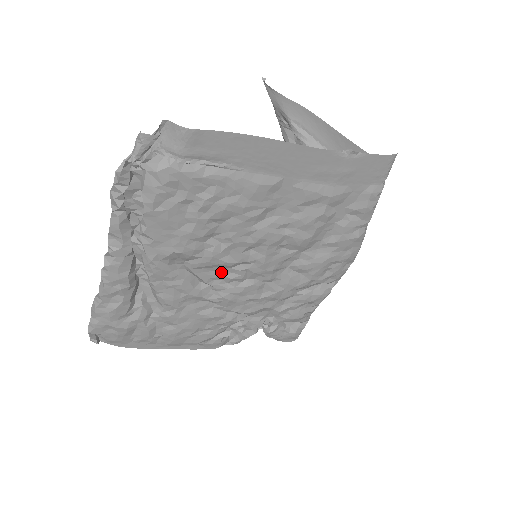
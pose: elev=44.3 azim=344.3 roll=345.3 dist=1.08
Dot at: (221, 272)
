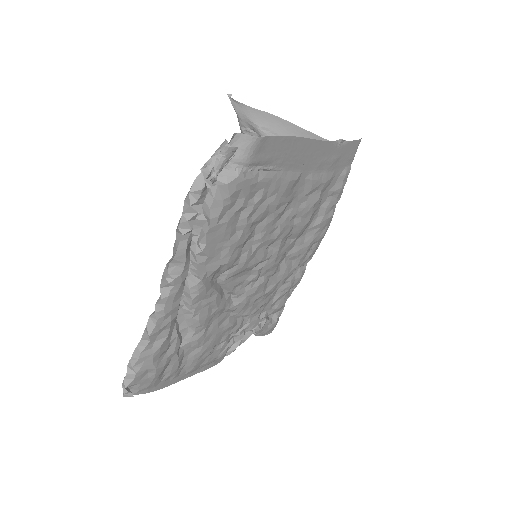
Dot at: (243, 277)
